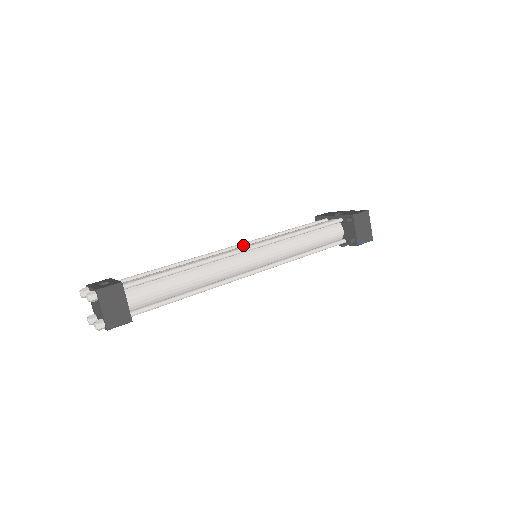
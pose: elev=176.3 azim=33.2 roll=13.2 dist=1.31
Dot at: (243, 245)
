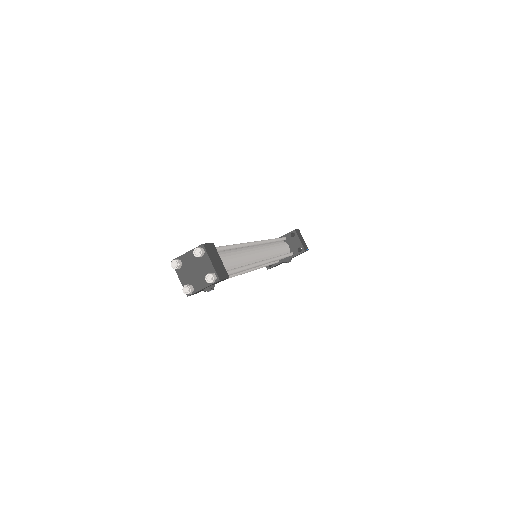
Dot at: occluded
